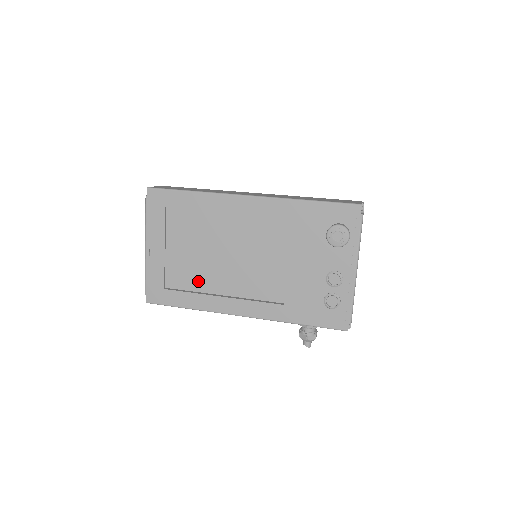
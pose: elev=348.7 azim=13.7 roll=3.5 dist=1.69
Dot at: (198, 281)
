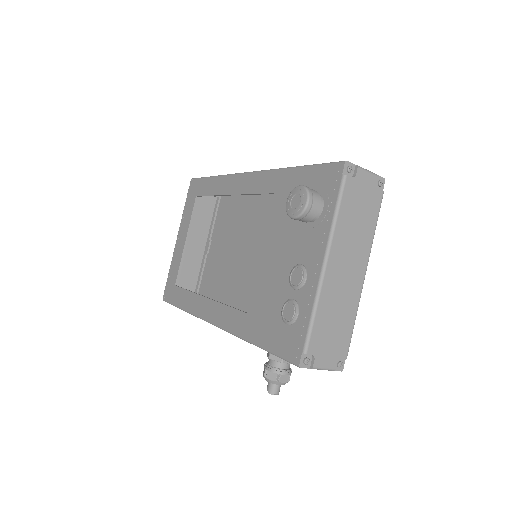
Dot at: (220, 292)
